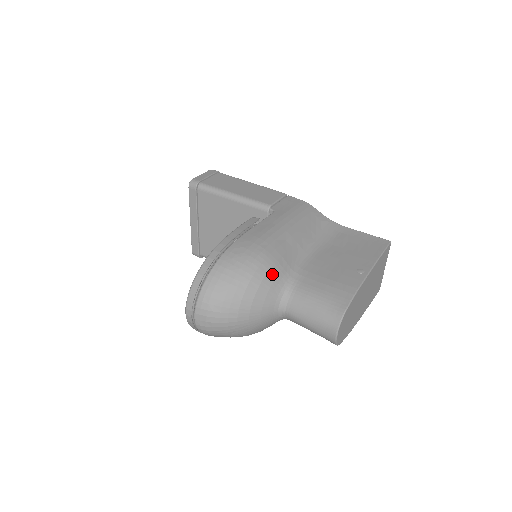
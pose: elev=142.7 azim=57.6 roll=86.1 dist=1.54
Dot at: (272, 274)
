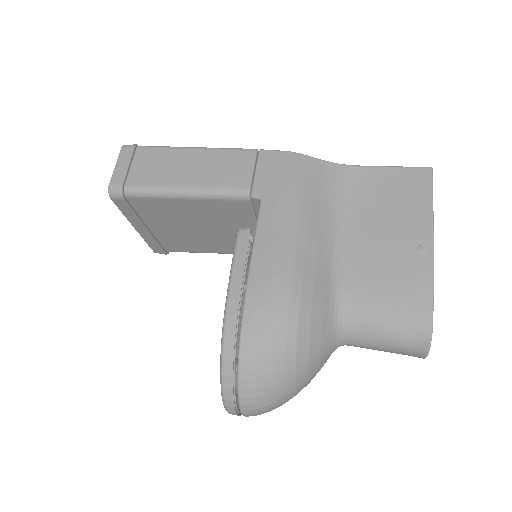
Dot at: (316, 321)
